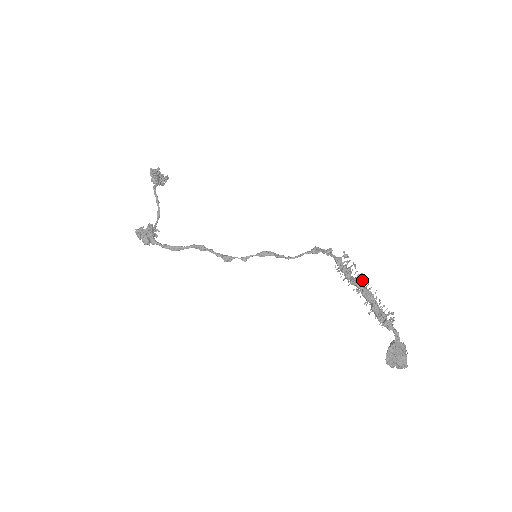
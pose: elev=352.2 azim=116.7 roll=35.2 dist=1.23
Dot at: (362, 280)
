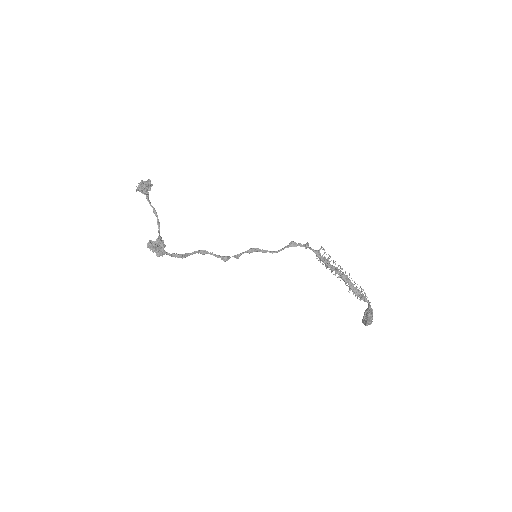
Dot at: (340, 268)
